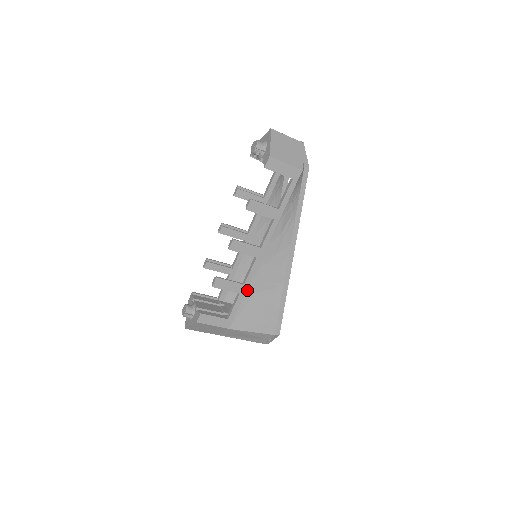
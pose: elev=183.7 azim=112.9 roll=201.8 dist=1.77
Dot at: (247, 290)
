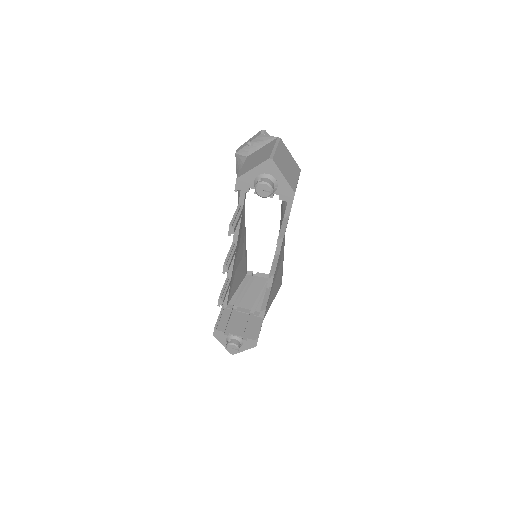
Dot at: (271, 287)
